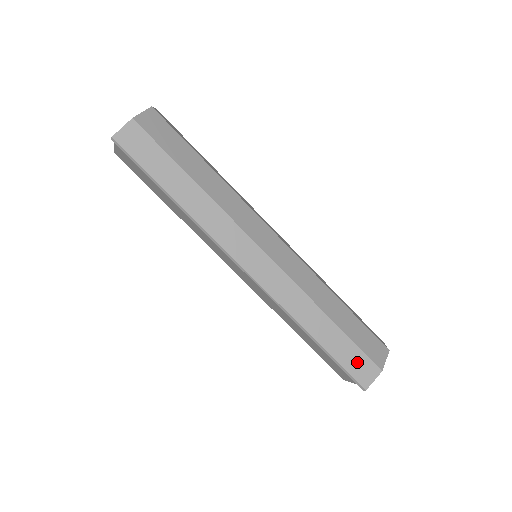
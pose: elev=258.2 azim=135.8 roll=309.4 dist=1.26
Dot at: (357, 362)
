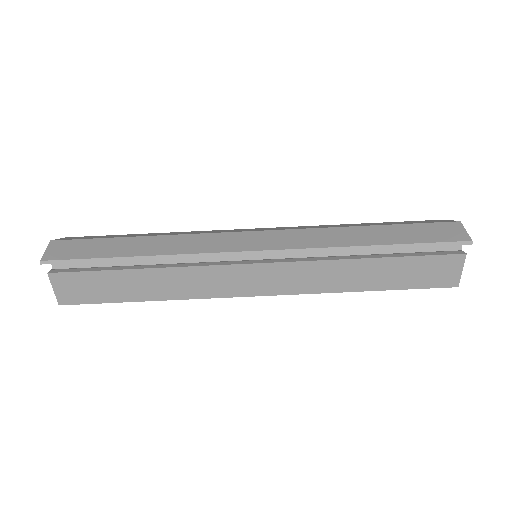
Dot at: (432, 232)
